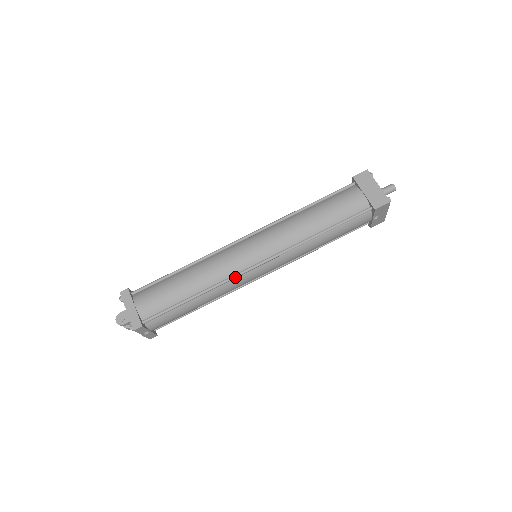
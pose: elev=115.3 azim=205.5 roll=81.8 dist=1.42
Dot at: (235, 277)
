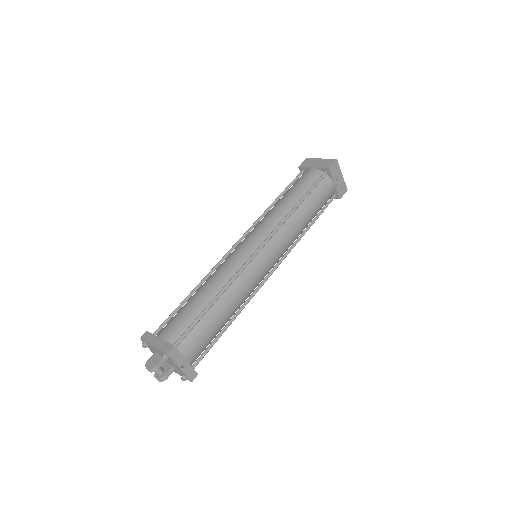
Dot at: (244, 267)
